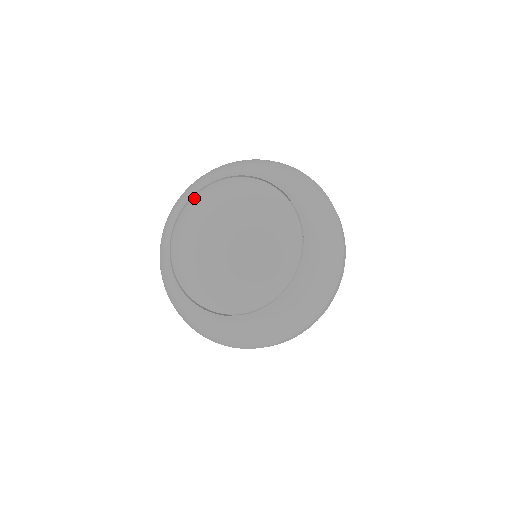
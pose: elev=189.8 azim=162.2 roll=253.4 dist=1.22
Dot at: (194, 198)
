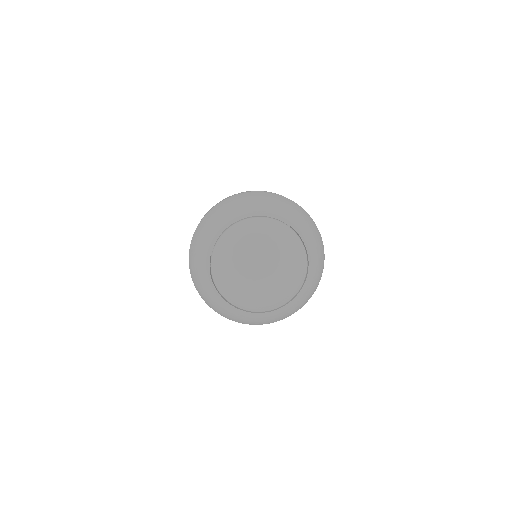
Dot at: (215, 259)
